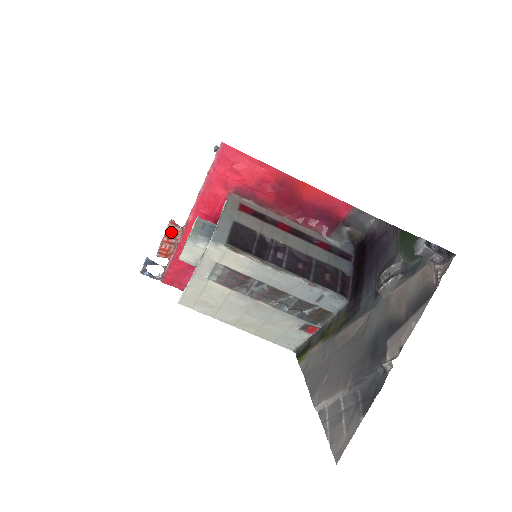
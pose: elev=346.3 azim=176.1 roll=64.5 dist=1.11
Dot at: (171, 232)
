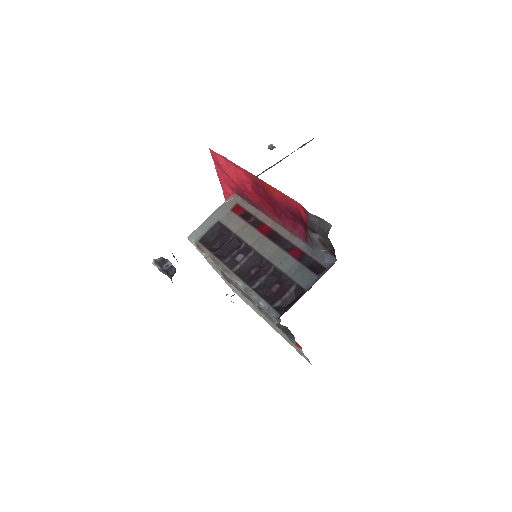
Dot at: occluded
